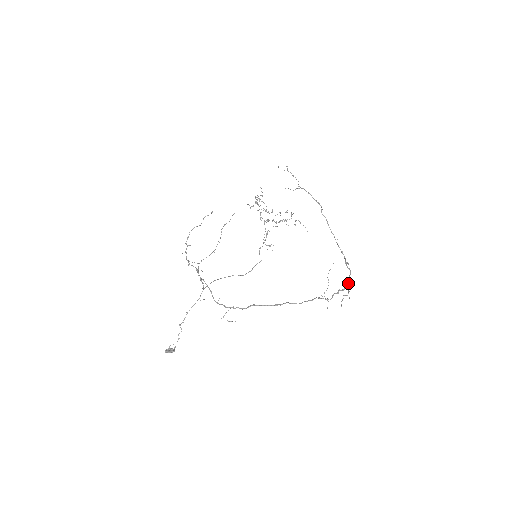
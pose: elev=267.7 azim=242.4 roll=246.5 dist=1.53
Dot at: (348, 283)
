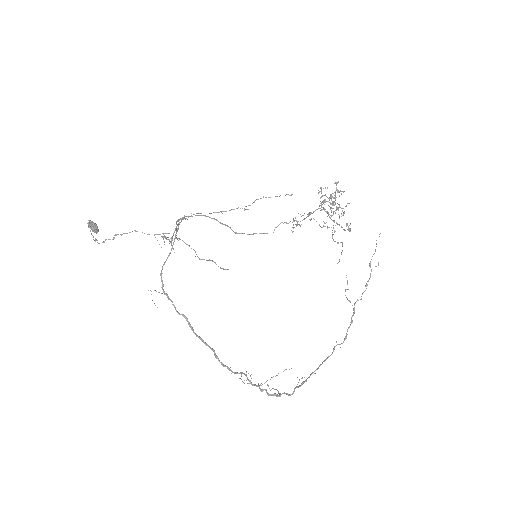
Dot at: (279, 396)
